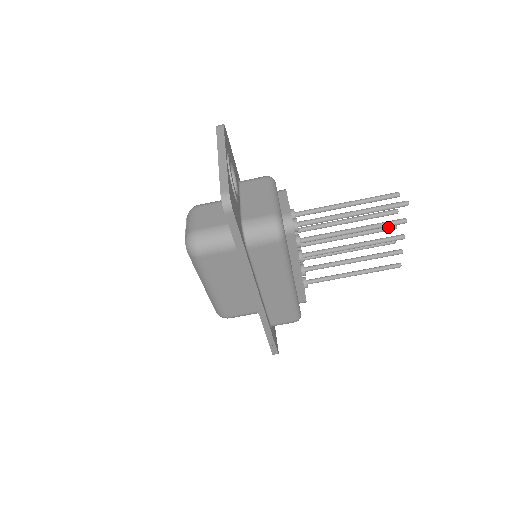
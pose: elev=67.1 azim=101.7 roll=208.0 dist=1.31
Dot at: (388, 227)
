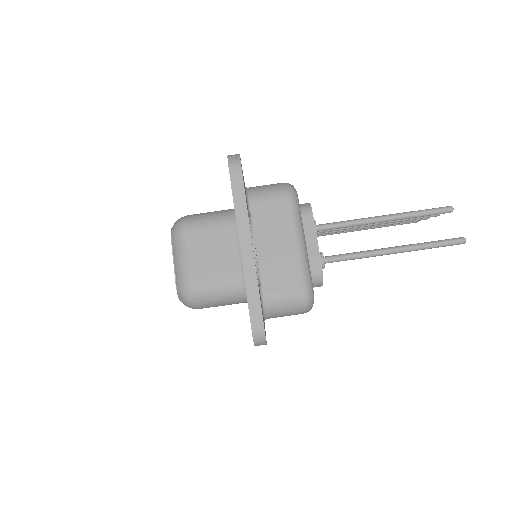
Dot at: occluded
